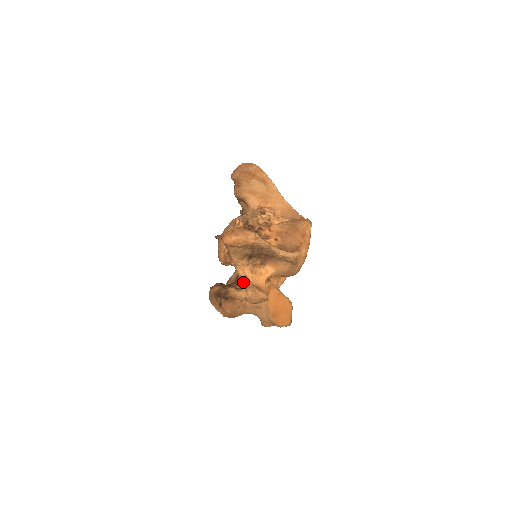
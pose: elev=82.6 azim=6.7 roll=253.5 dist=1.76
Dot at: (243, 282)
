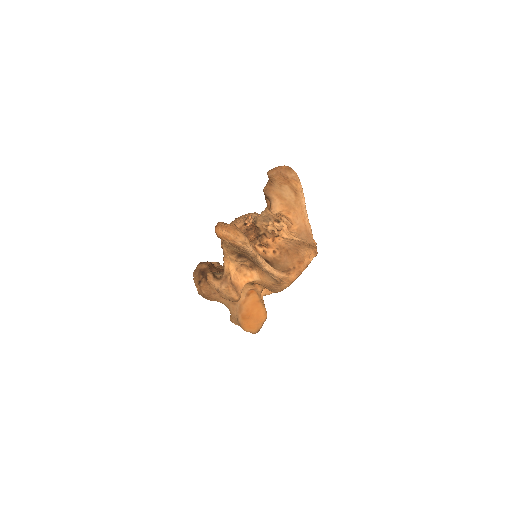
Dot at: (224, 274)
